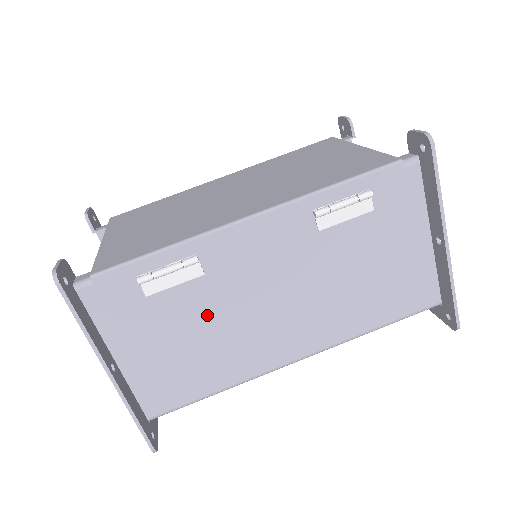
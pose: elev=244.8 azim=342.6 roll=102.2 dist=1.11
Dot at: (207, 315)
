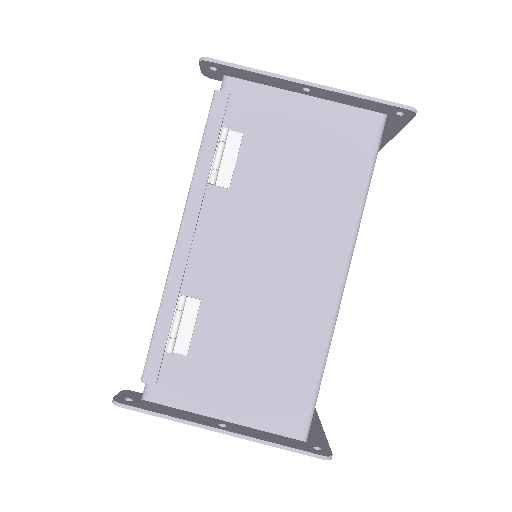
Dot at: (239, 322)
